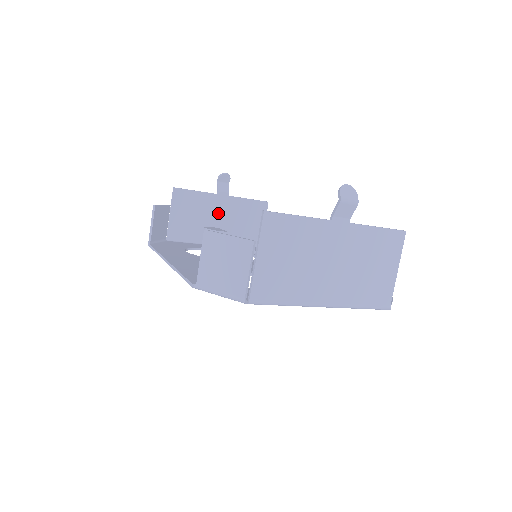
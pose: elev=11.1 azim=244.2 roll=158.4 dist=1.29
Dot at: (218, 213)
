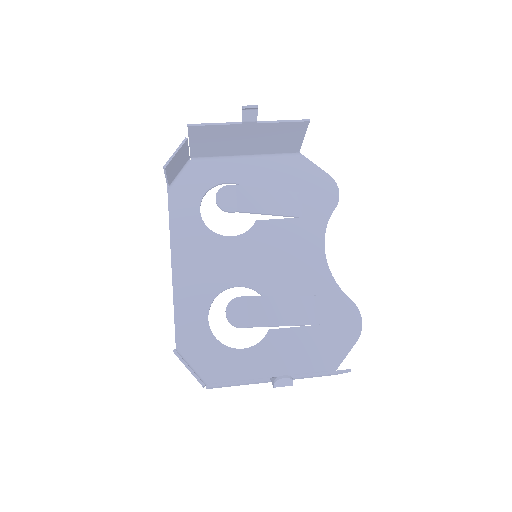
Dot at: (245, 136)
